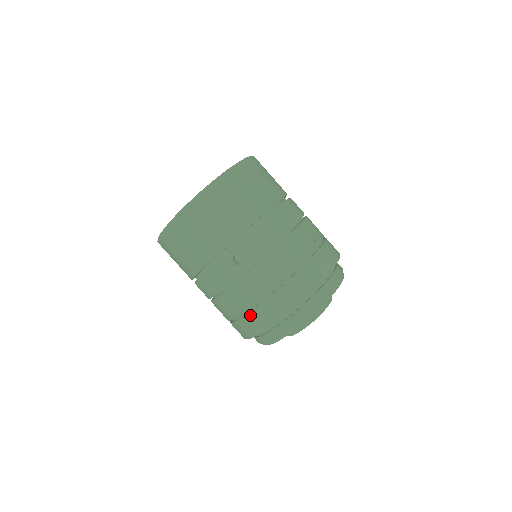
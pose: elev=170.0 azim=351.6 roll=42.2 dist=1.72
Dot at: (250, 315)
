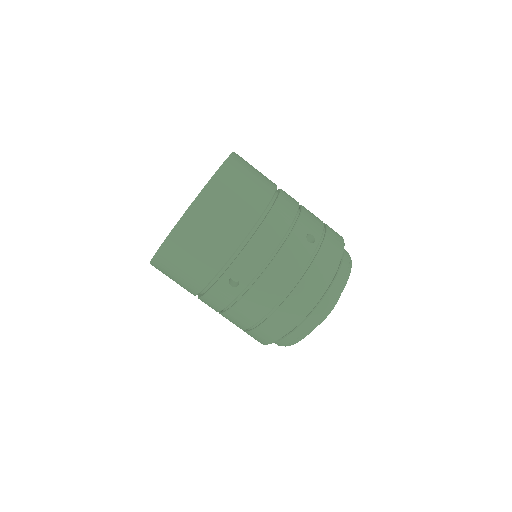
Dot at: (258, 329)
